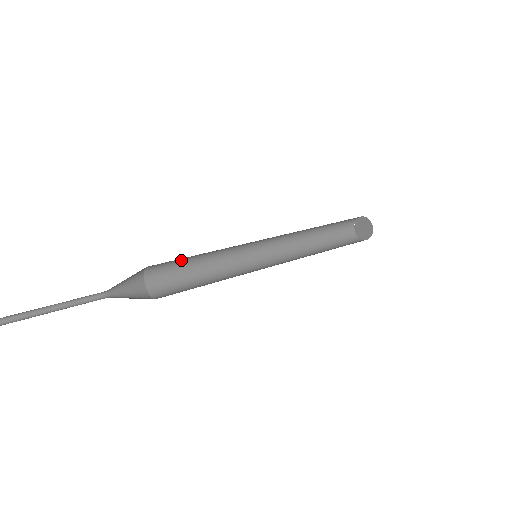
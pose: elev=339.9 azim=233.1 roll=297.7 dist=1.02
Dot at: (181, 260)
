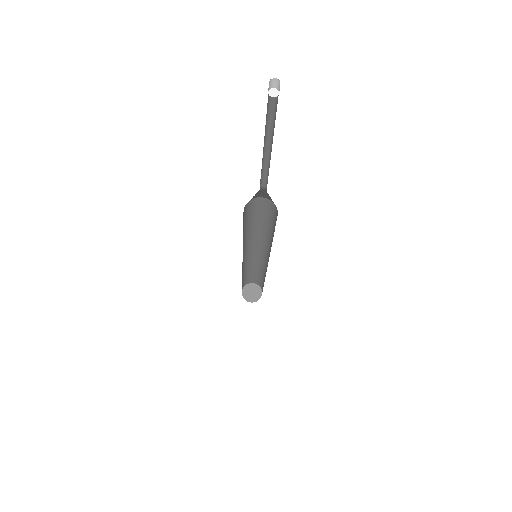
Dot at: occluded
